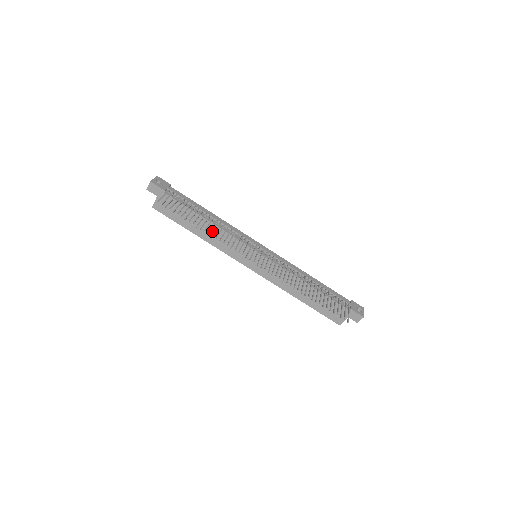
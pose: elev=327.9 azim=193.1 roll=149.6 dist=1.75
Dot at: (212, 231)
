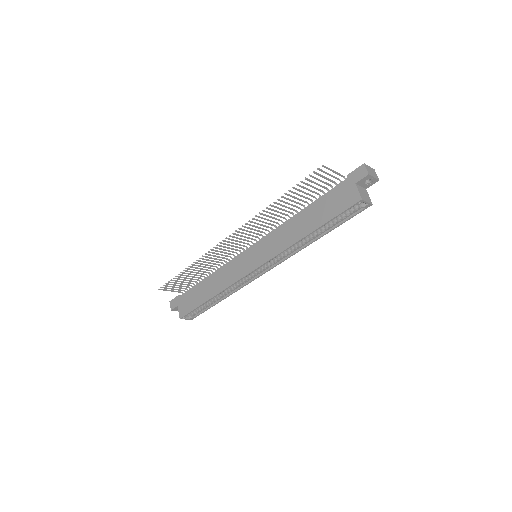
Dot at: (216, 279)
